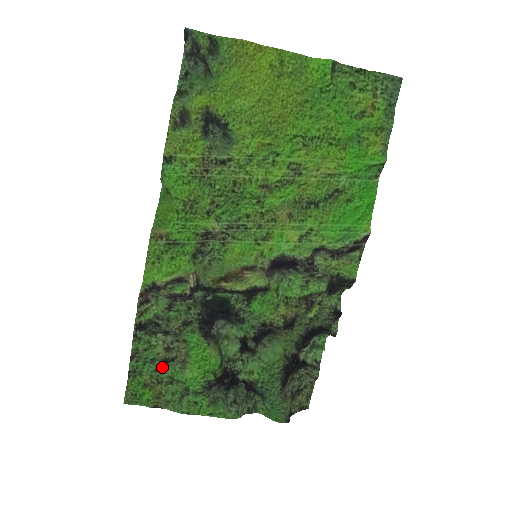
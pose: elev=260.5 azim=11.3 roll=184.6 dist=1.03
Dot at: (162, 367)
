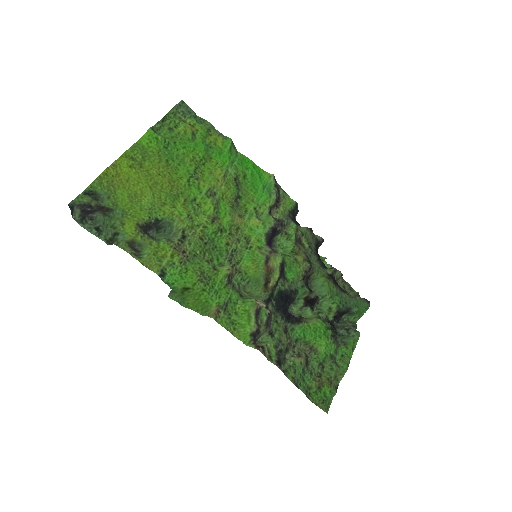
Dot at: (310, 368)
